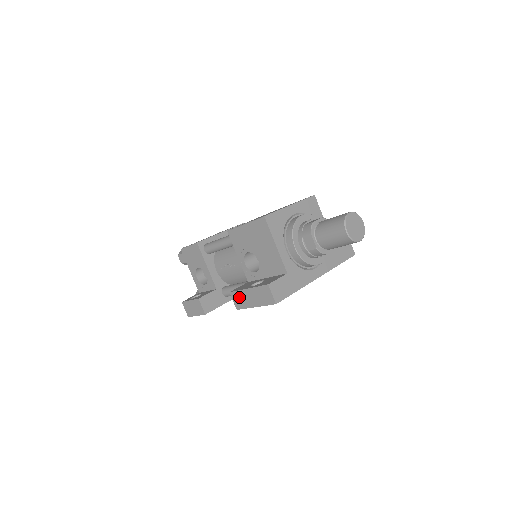
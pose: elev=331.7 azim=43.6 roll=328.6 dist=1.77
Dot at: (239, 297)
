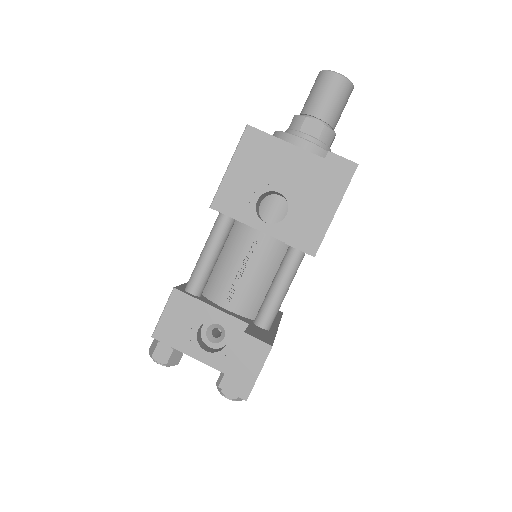
Dot at: (304, 230)
